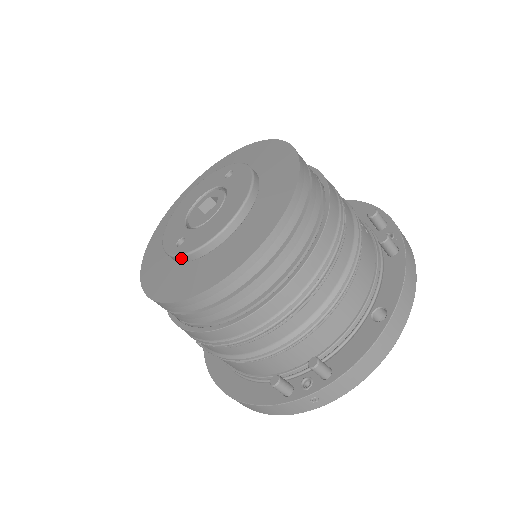
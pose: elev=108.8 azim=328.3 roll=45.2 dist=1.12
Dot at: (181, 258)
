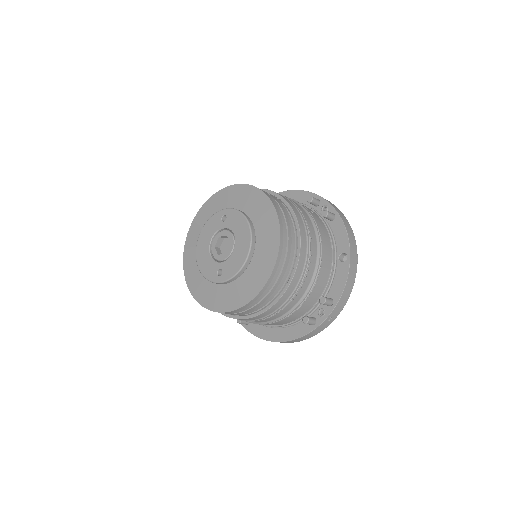
Dot at: (227, 282)
